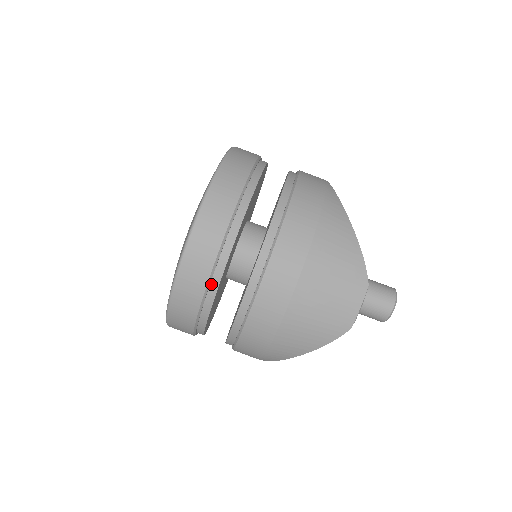
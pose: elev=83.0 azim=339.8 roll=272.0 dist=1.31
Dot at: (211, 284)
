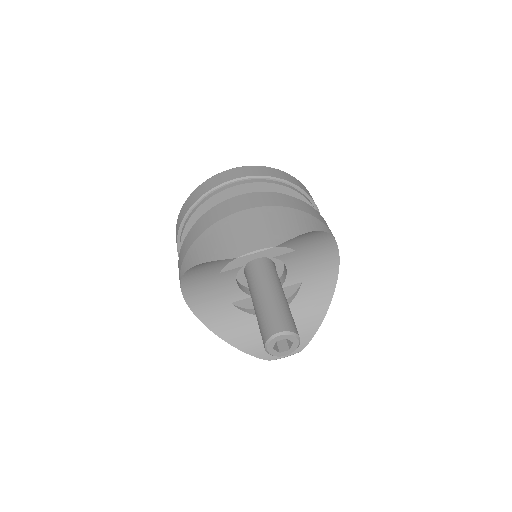
Dot at: (215, 191)
